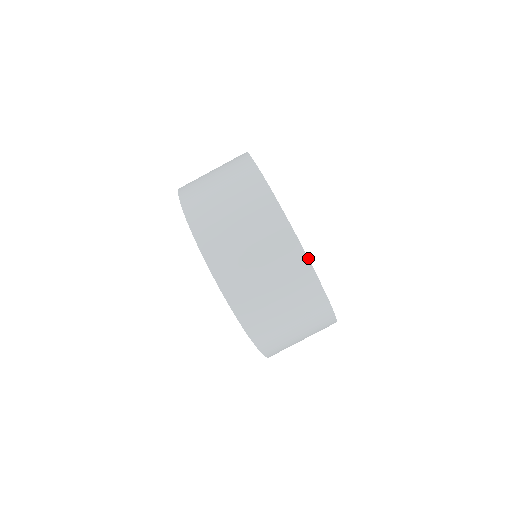
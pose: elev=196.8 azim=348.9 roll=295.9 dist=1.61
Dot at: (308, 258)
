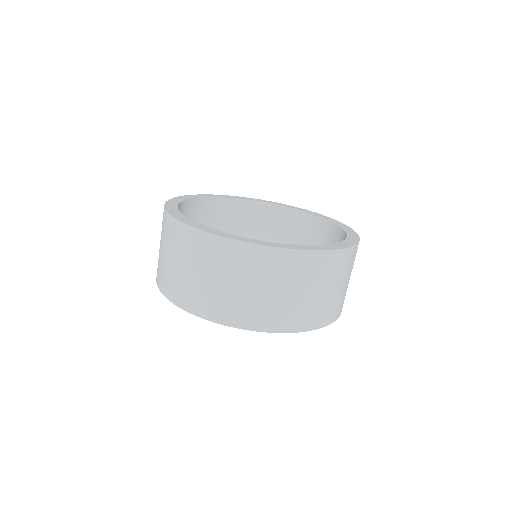
Dot at: (288, 249)
